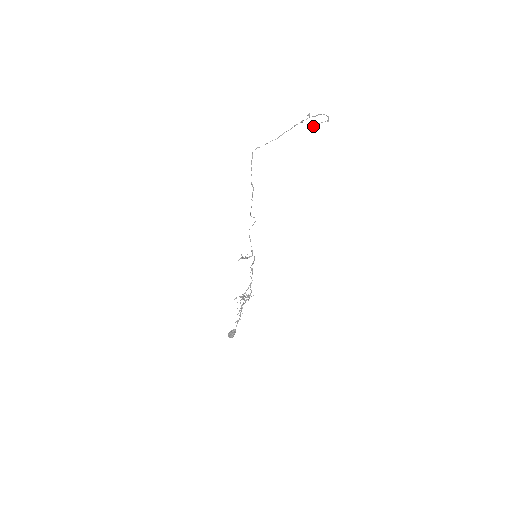
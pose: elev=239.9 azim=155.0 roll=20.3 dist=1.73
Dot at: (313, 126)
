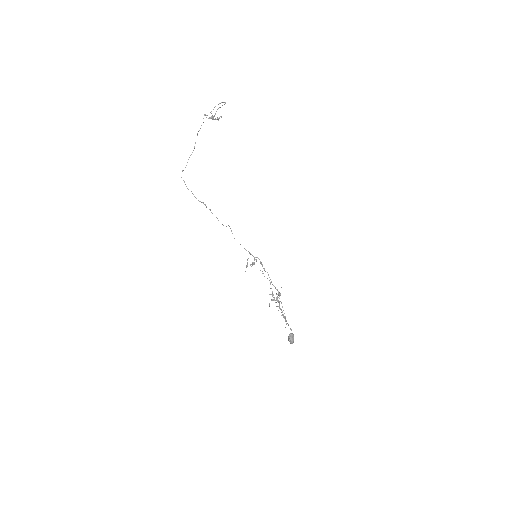
Dot at: occluded
